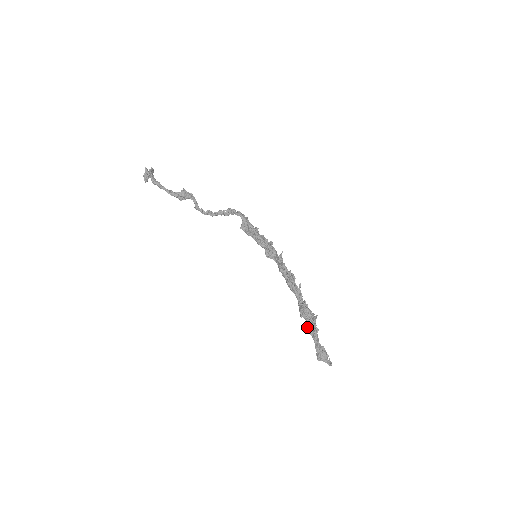
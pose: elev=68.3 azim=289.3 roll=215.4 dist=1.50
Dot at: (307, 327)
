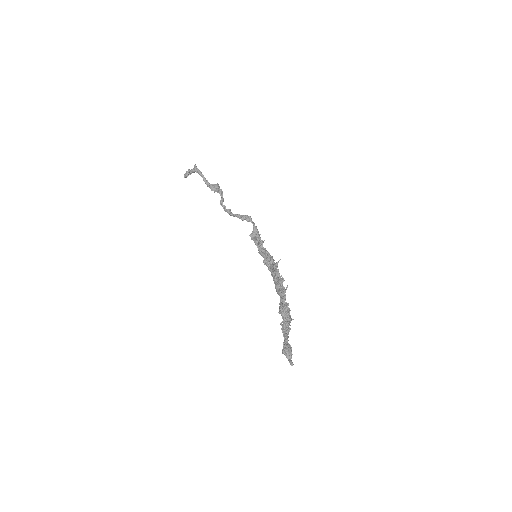
Dot at: (281, 325)
